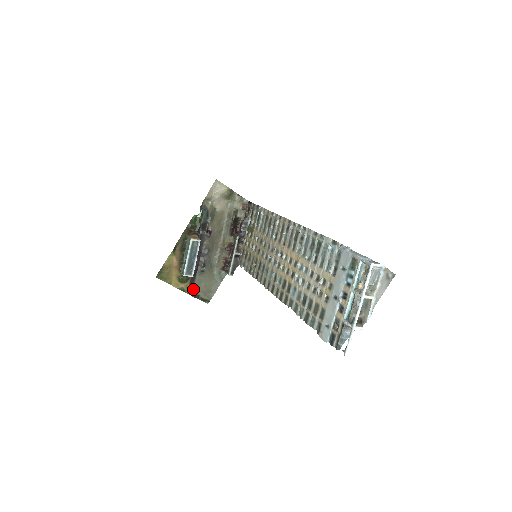
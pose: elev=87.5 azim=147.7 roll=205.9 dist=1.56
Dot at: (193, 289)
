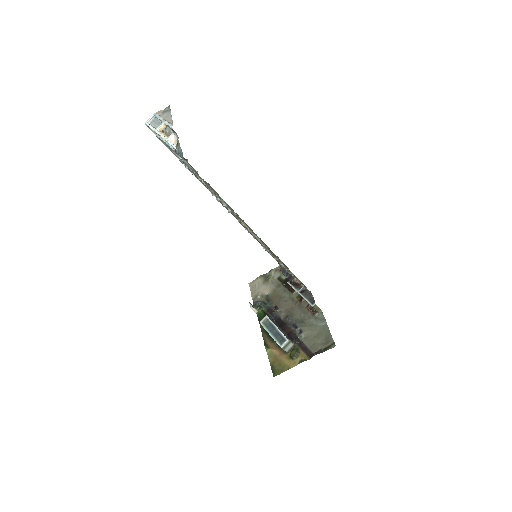
Dot at: (311, 352)
